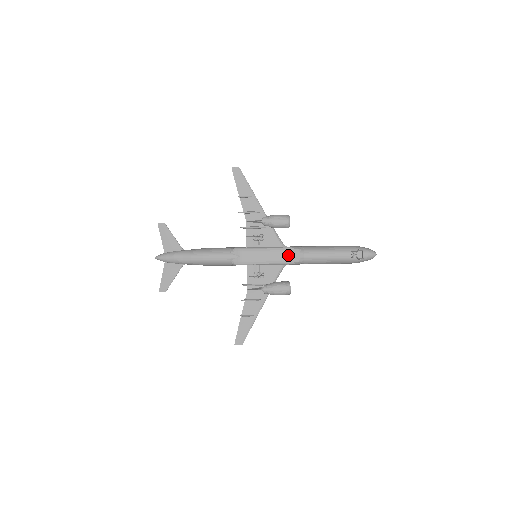
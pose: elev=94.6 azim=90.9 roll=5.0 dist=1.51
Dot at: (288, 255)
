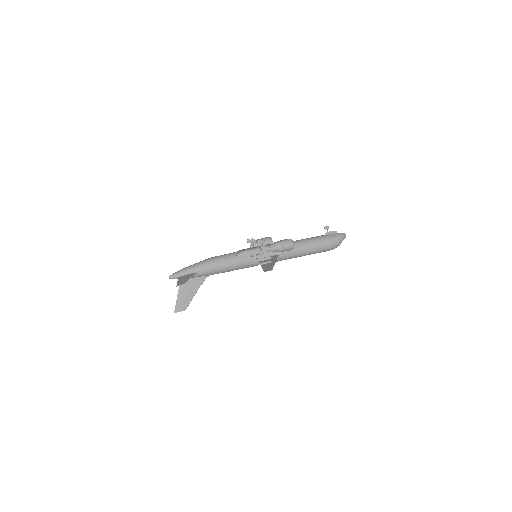
Dot at: occluded
